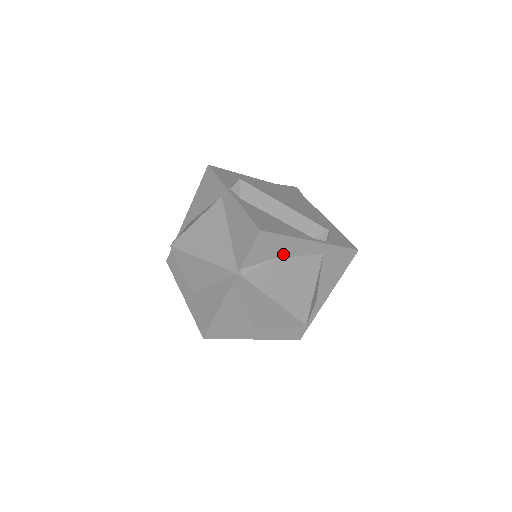
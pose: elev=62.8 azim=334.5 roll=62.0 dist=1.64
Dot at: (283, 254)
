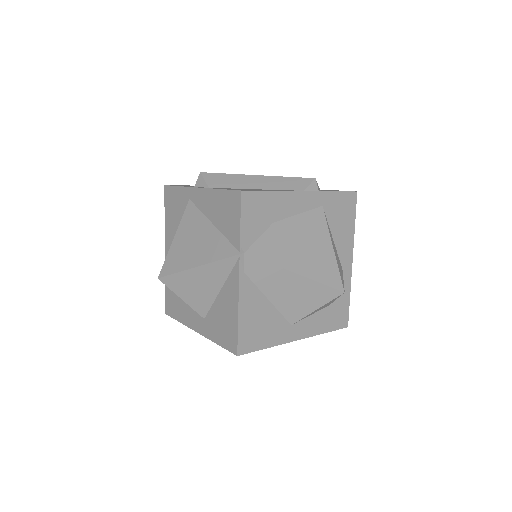
Dot at: (279, 216)
